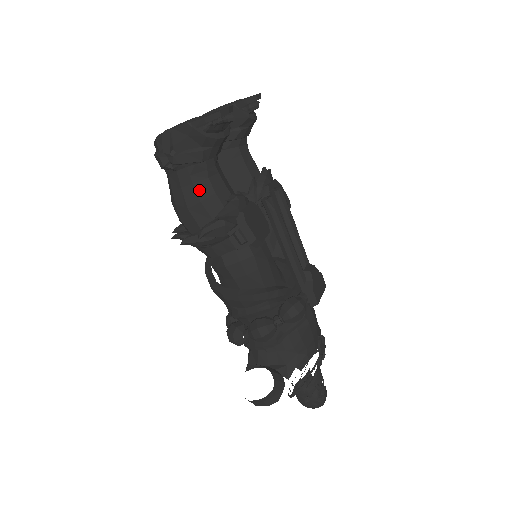
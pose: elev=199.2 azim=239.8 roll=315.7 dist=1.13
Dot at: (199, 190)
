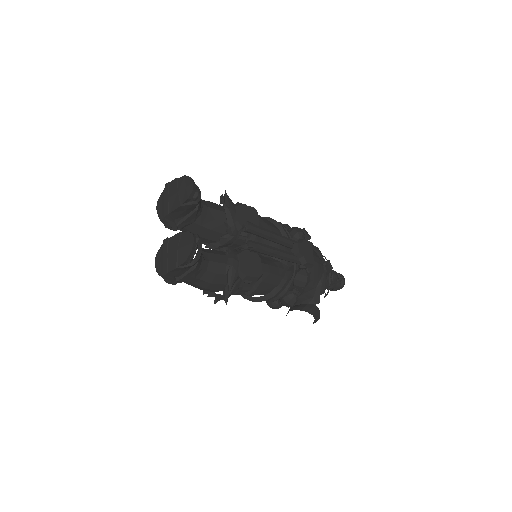
Dot at: (206, 279)
